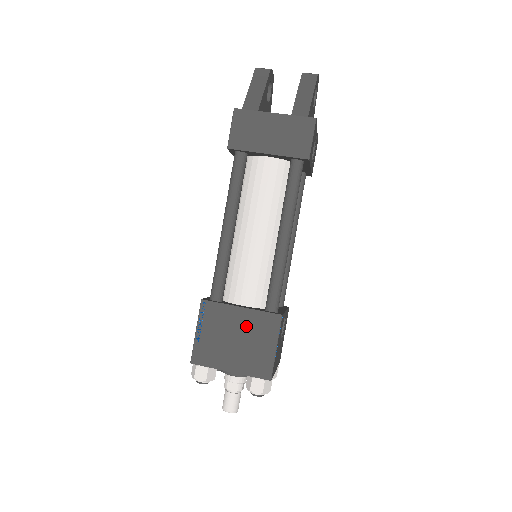
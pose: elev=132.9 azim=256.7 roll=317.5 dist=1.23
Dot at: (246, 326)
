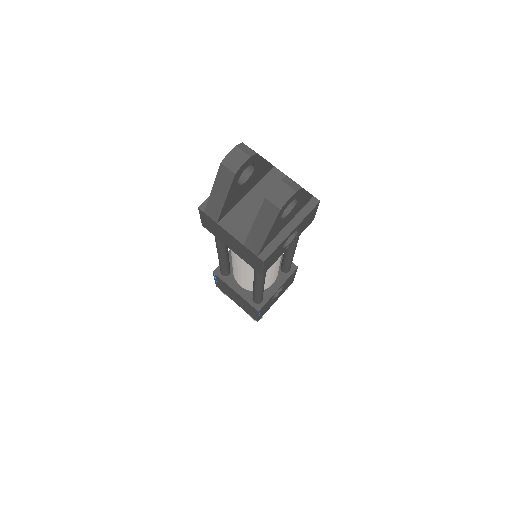
Dot at: (240, 299)
